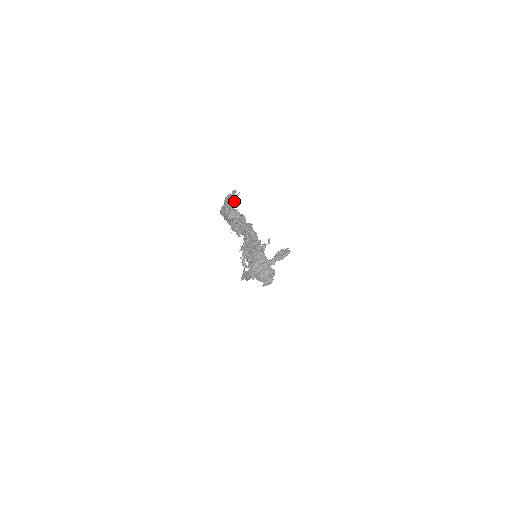
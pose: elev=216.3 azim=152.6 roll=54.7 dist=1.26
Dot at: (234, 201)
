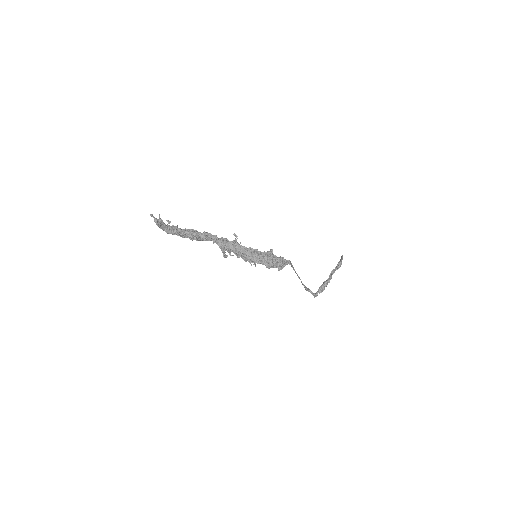
Dot at: (160, 220)
